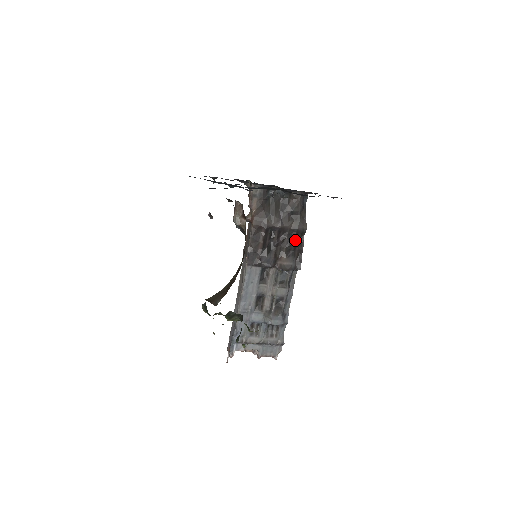
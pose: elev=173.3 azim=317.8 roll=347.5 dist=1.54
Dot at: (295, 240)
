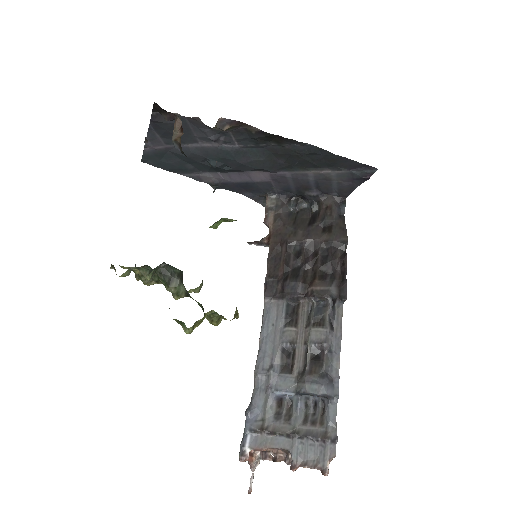
Dot at: (332, 257)
